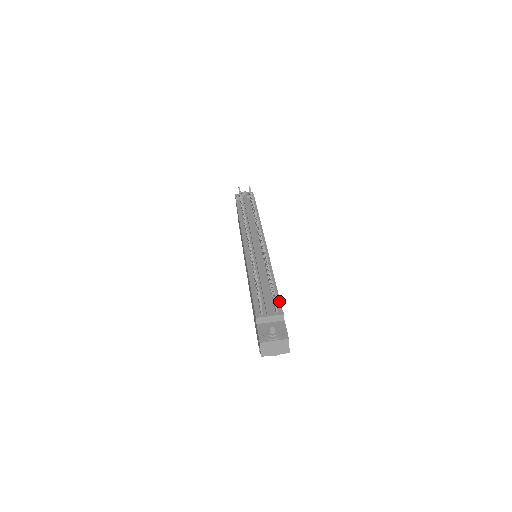
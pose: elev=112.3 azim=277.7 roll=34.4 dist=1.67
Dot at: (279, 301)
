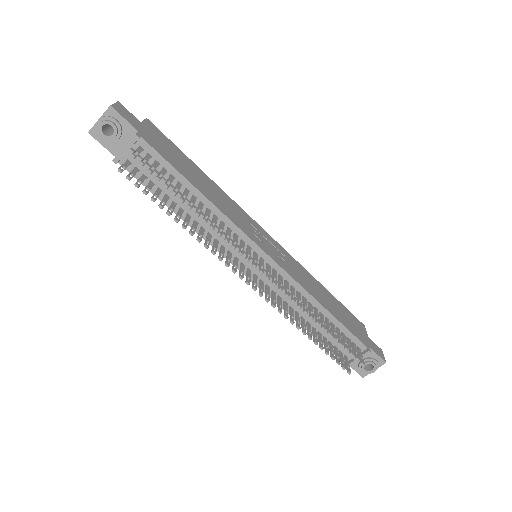
Dot at: (352, 336)
